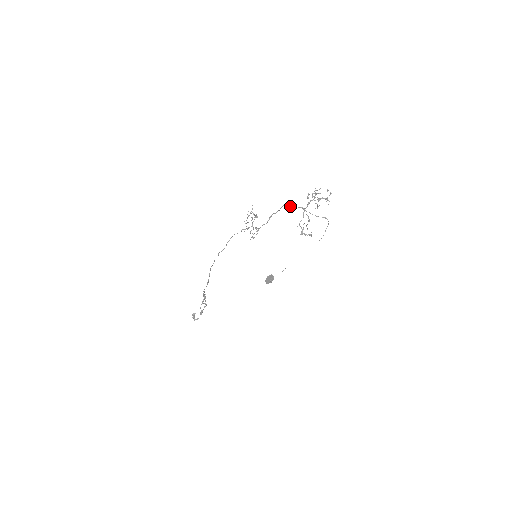
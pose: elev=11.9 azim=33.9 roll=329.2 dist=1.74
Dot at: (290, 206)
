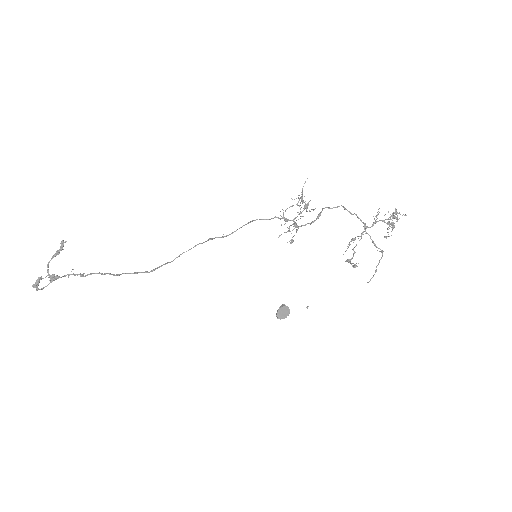
Dot at: (353, 214)
